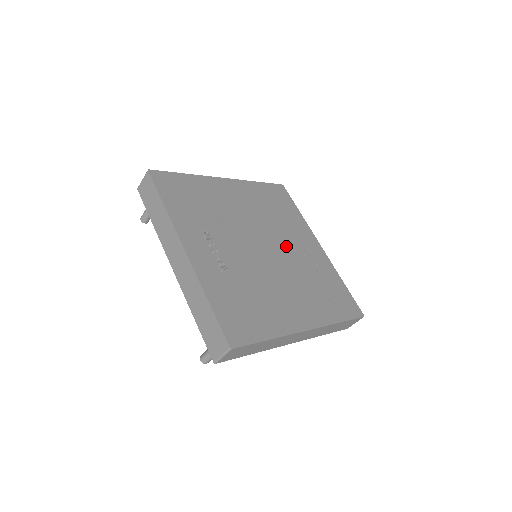
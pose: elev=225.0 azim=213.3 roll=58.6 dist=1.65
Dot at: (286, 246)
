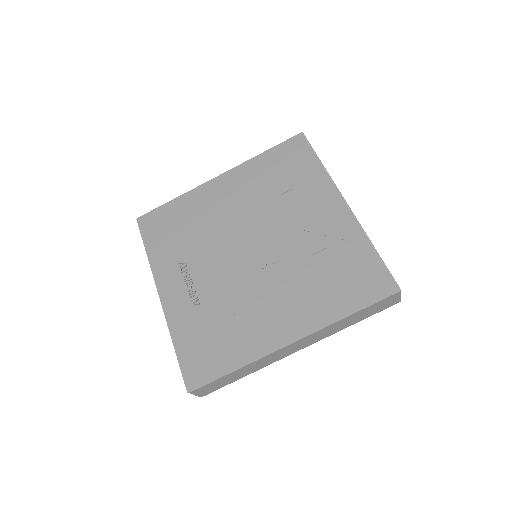
Dot at: (285, 231)
